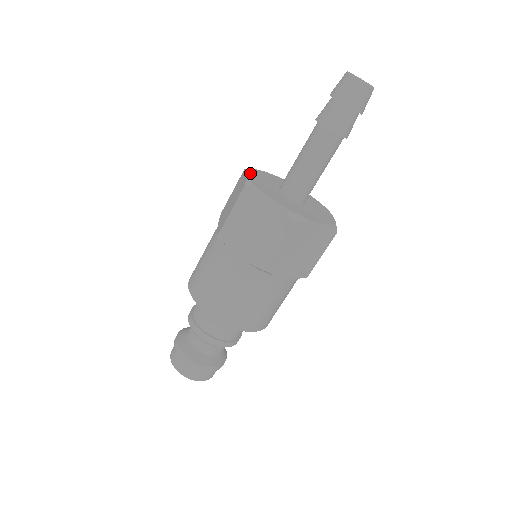
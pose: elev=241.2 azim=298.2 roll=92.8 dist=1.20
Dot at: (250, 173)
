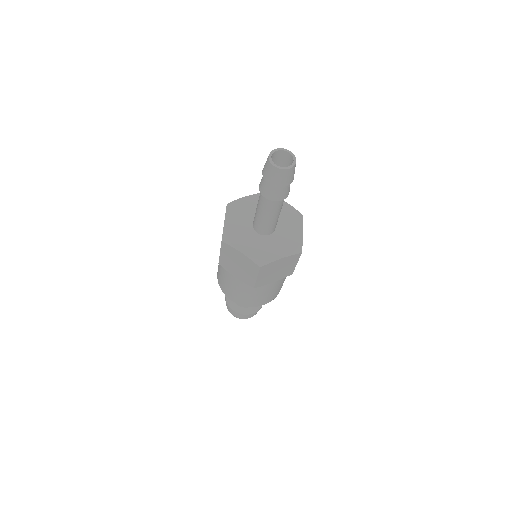
Dot at: (228, 217)
